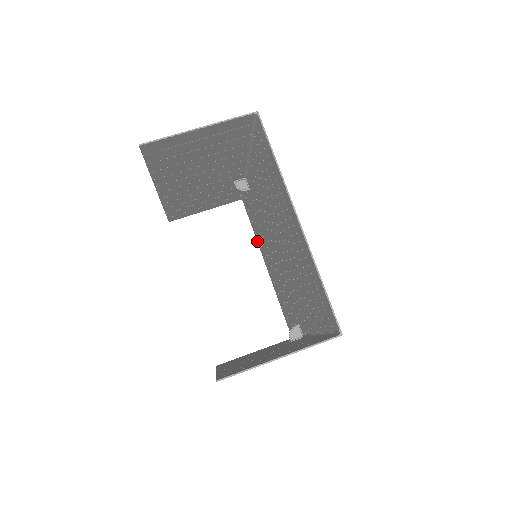
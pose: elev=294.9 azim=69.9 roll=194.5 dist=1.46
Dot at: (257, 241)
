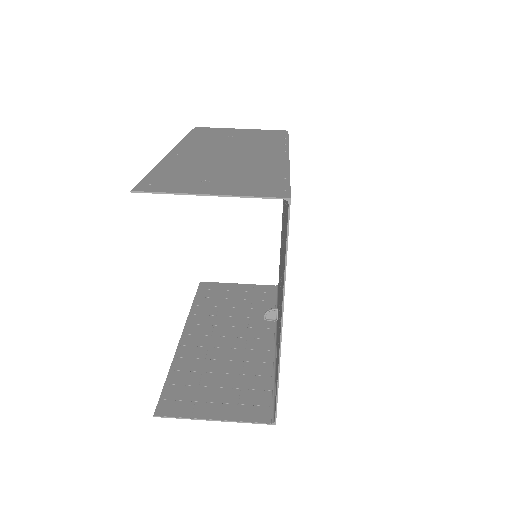
Dot at: occluded
